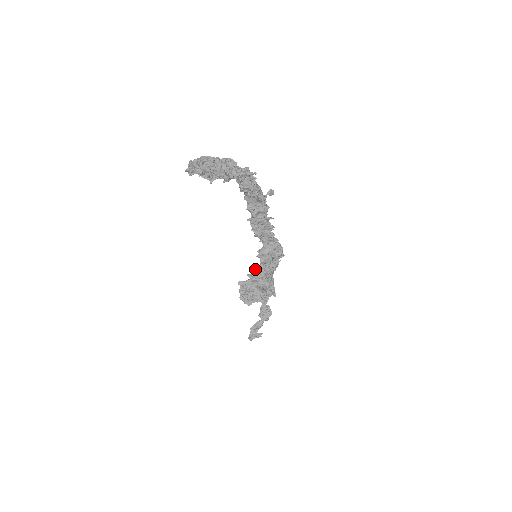
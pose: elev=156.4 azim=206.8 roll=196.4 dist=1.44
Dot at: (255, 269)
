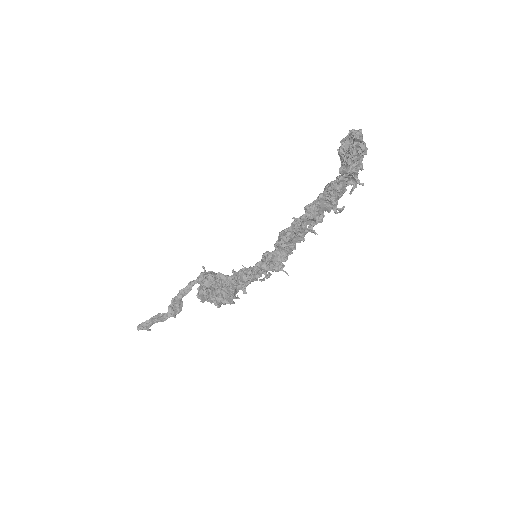
Dot at: (244, 269)
